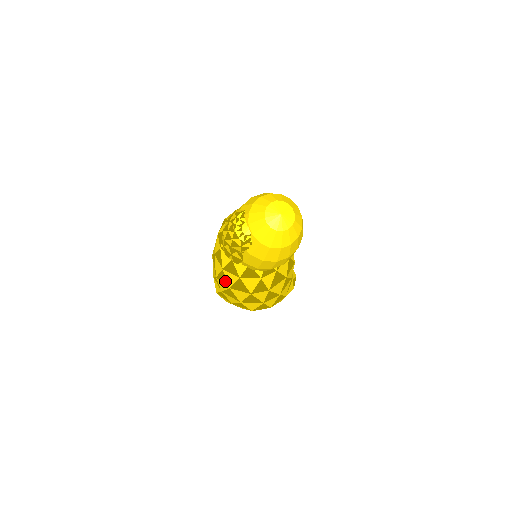
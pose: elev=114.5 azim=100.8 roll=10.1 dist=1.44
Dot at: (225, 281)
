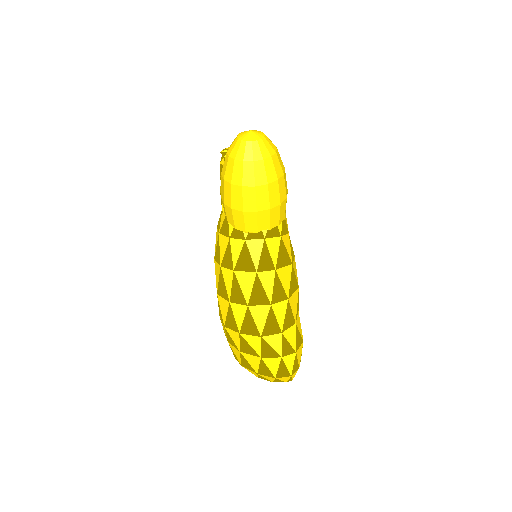
Dot at: occluded
